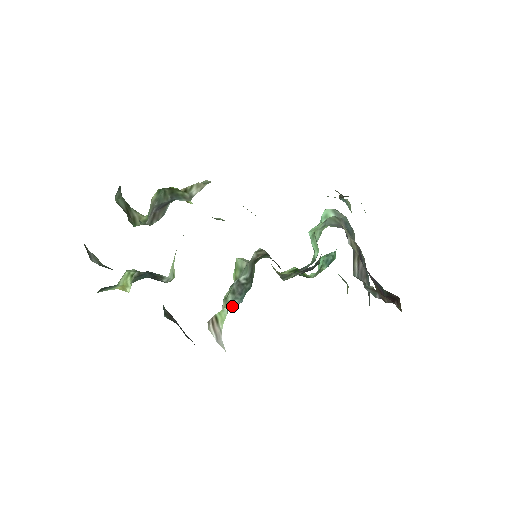
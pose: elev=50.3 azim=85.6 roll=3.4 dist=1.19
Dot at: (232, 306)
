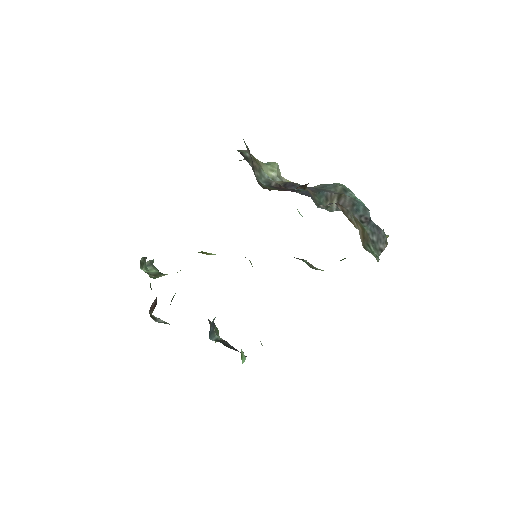
Dot at: occluded
